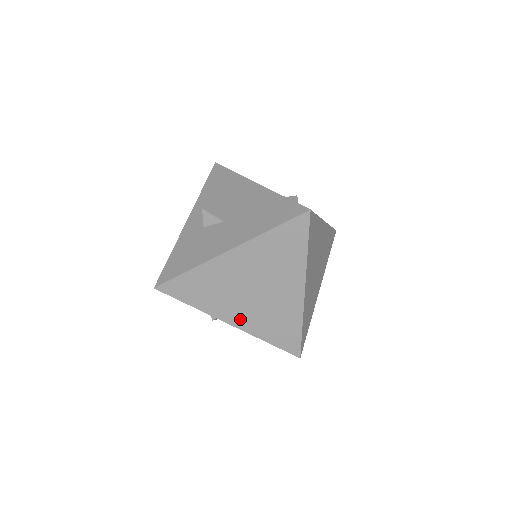
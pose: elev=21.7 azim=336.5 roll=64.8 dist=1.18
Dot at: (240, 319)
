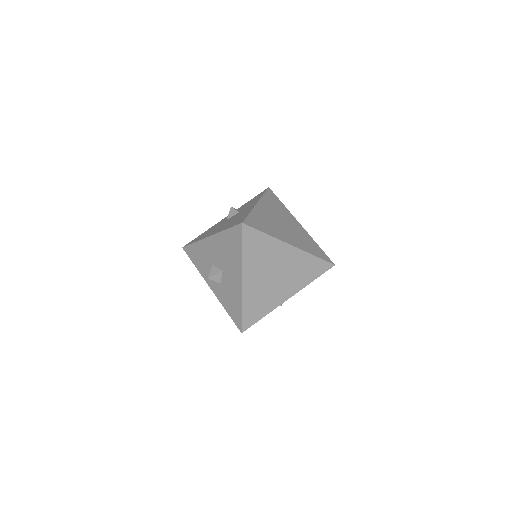
Dot at: (288, 291)
